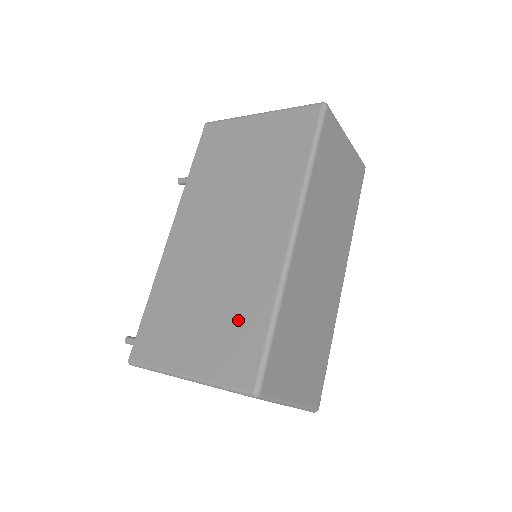
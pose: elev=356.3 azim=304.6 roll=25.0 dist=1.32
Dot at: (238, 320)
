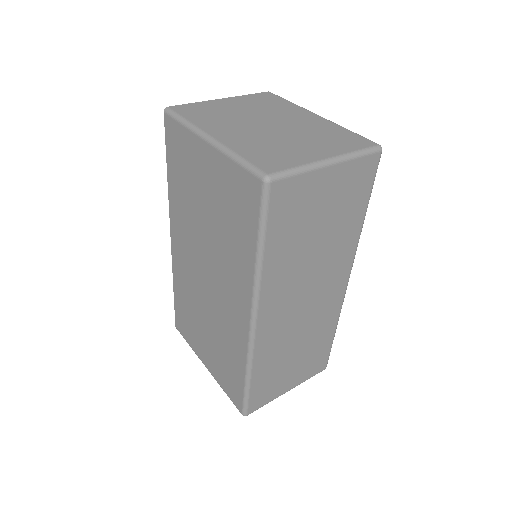
Dot at: (227, 361)
